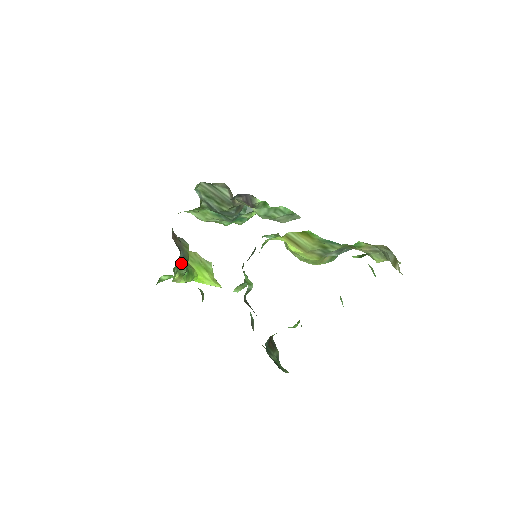
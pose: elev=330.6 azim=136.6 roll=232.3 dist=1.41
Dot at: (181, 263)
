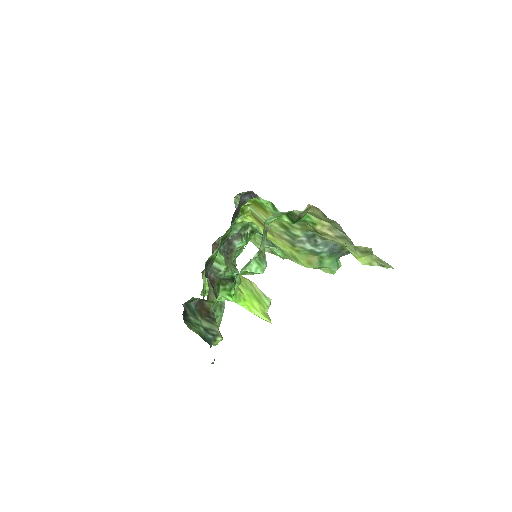
Dot at: occluded
